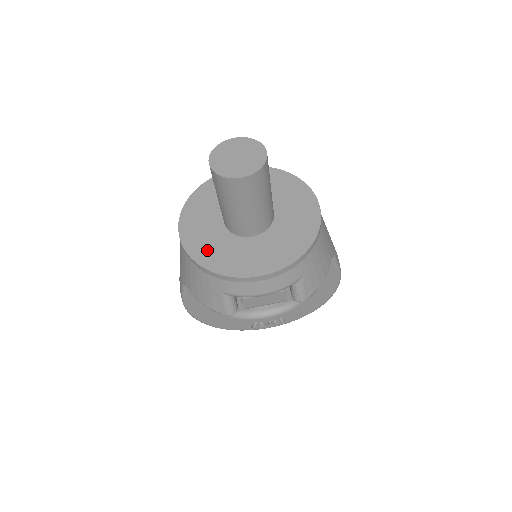
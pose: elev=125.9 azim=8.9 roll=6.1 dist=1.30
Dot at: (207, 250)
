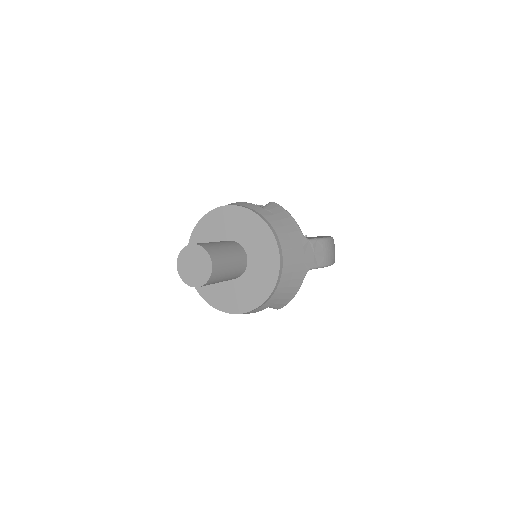
Dot at: occluded
